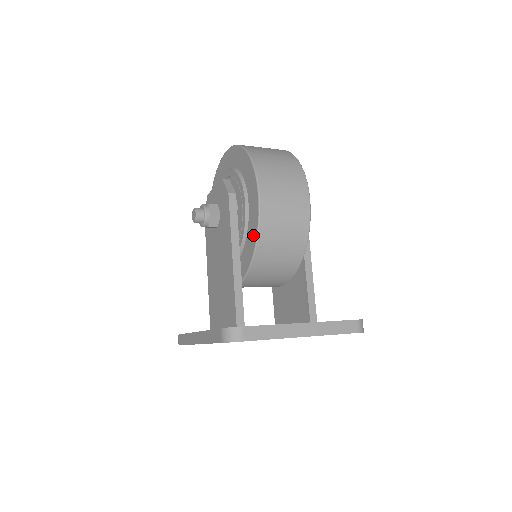
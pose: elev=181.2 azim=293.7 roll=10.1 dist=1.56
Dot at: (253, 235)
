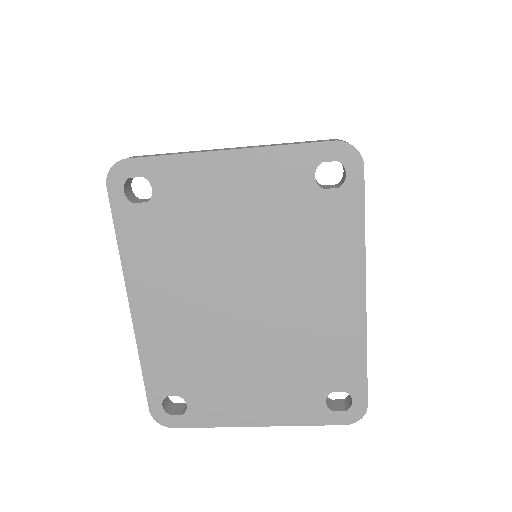
Dot at: occluded
